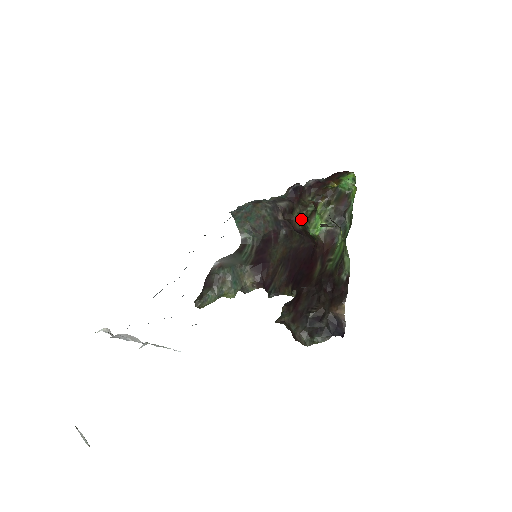
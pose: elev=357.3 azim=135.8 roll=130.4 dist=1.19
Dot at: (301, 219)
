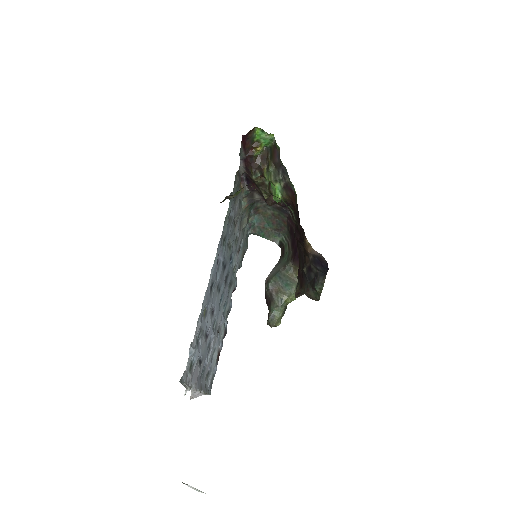
Dot at: occluded
